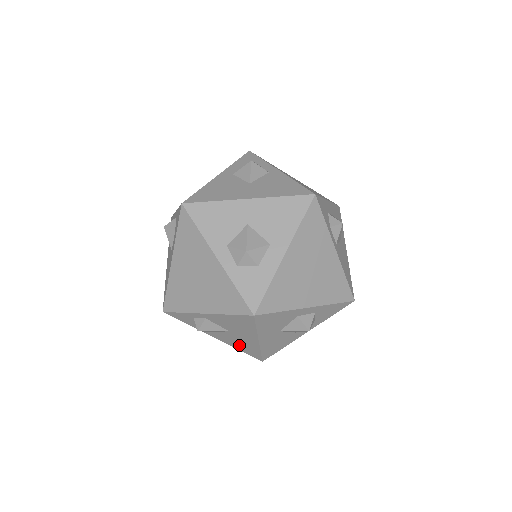
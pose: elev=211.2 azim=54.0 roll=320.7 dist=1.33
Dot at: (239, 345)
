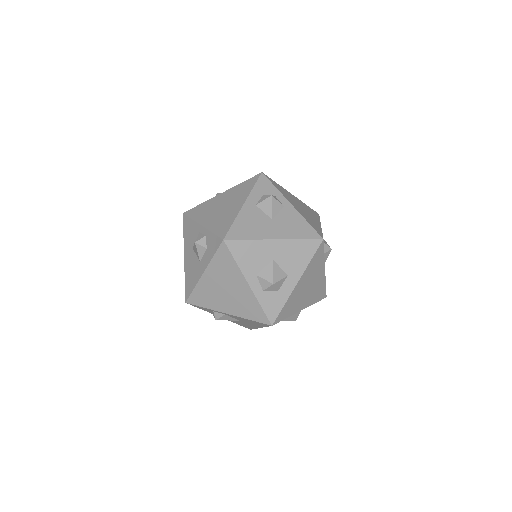
Dot at: (239, 323)
